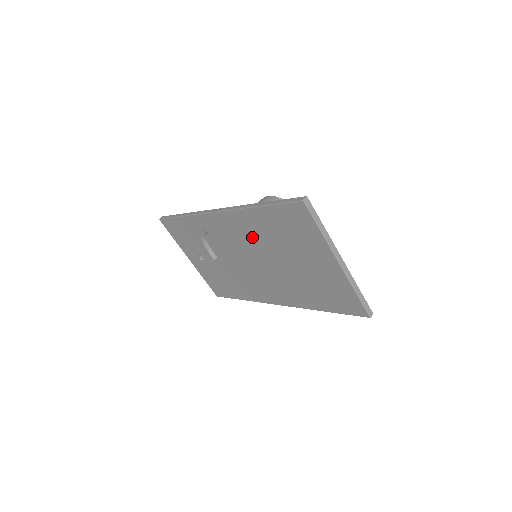
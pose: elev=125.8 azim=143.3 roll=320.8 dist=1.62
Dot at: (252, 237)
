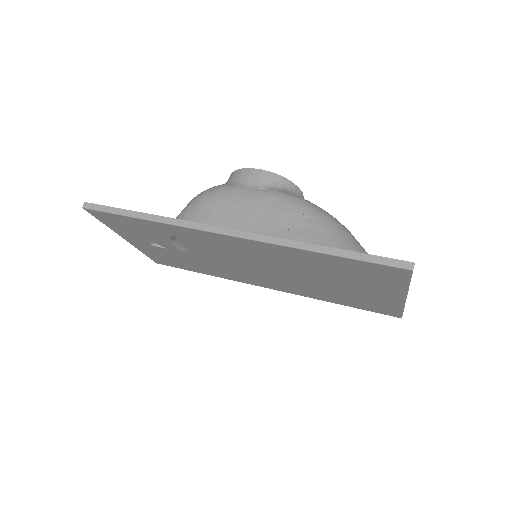
Dot at: (279, 260)
